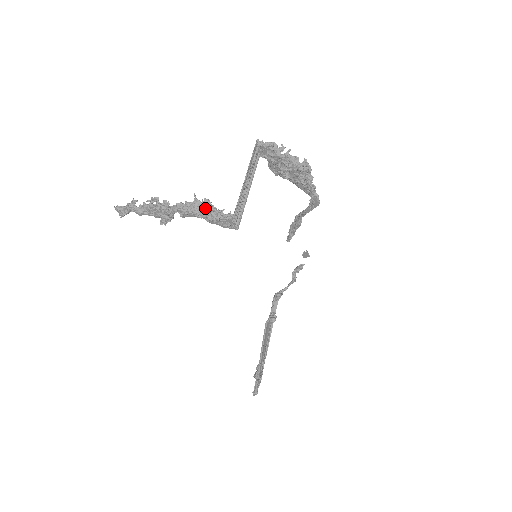
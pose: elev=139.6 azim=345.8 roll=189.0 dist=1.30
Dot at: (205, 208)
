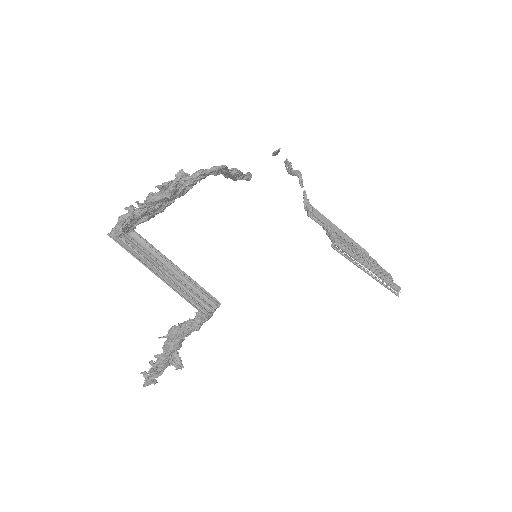
Dot at: (180, 334)
